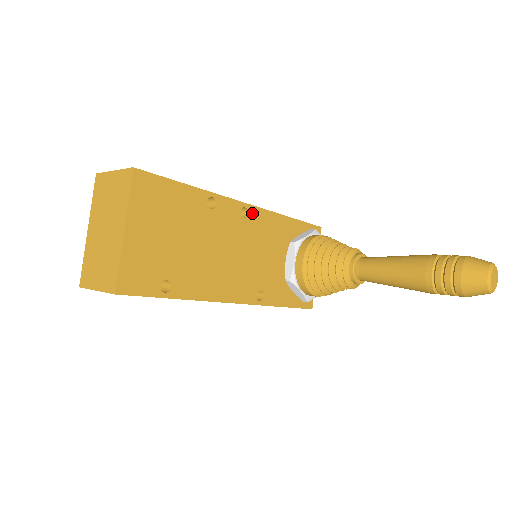
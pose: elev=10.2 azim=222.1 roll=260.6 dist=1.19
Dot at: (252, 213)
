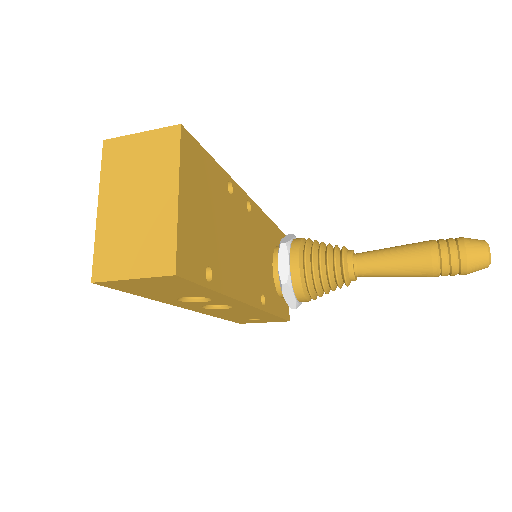
Dot at: (252, 208)
